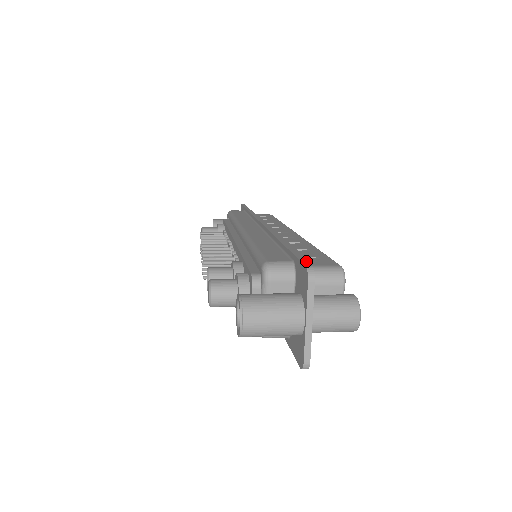
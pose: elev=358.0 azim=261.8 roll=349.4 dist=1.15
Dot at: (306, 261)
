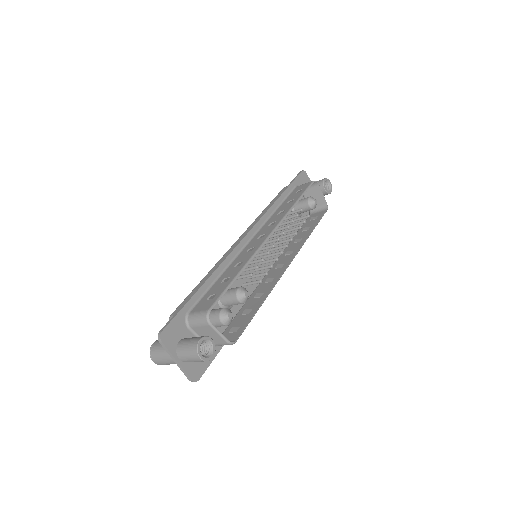
Dot at: (168, 323)
